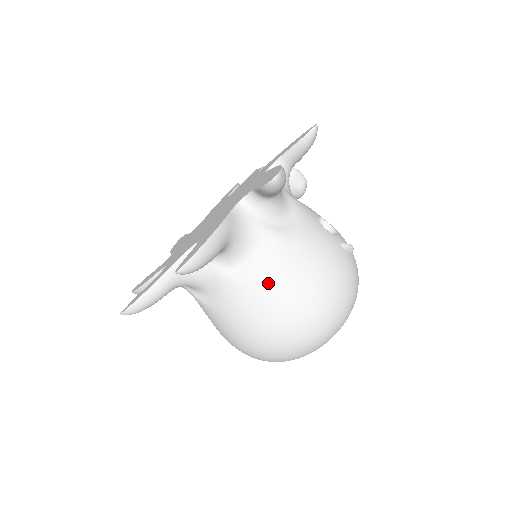
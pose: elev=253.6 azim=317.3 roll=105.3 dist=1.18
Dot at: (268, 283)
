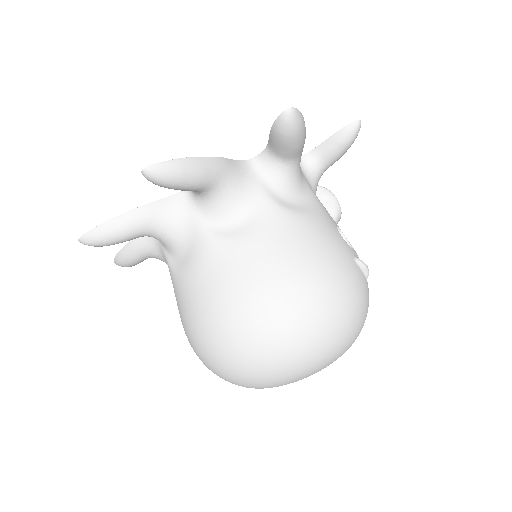
Dot at: (249, 252)
